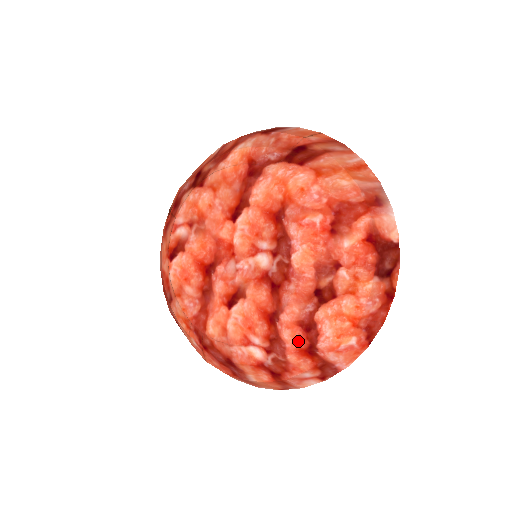
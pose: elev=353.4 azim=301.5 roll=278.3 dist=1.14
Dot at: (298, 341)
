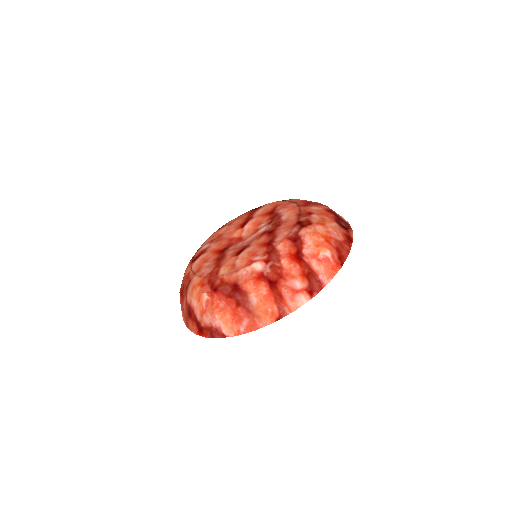
Dot at: (289, 249)
